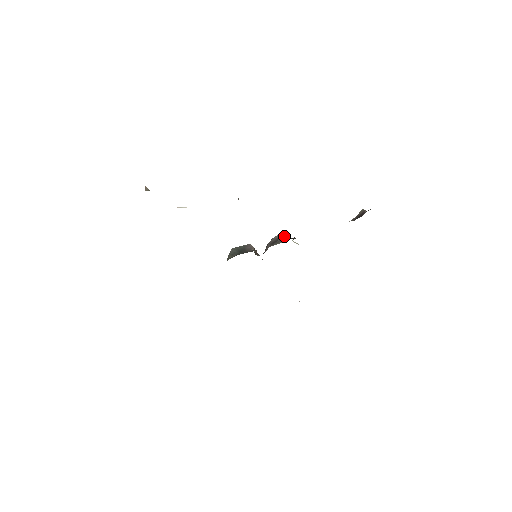
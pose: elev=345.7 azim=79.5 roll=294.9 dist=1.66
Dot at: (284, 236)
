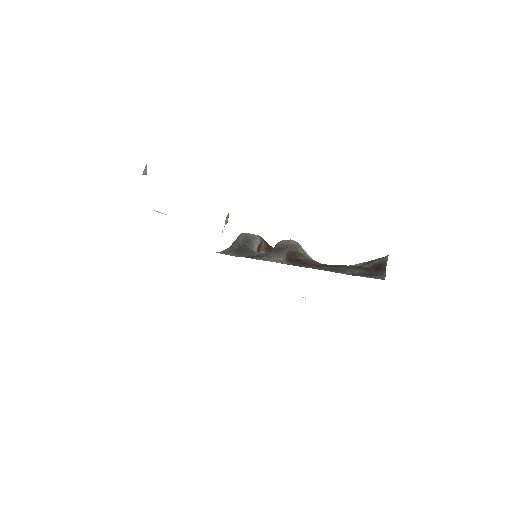
Dot at: (291, 247)
